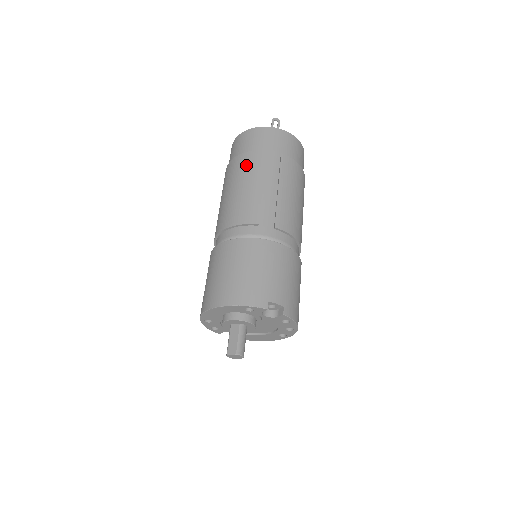
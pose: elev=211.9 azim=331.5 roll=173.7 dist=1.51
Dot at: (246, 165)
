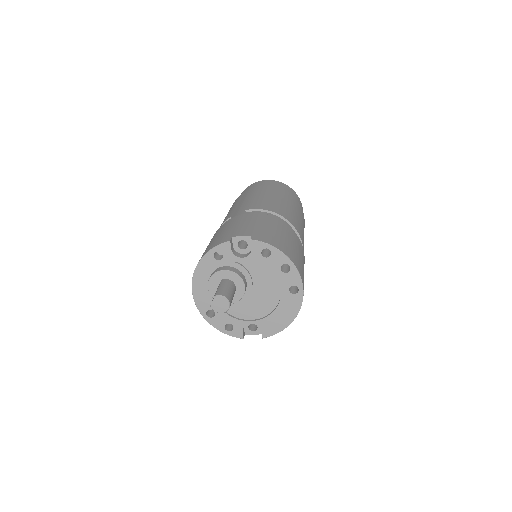
Dot at: occluded
